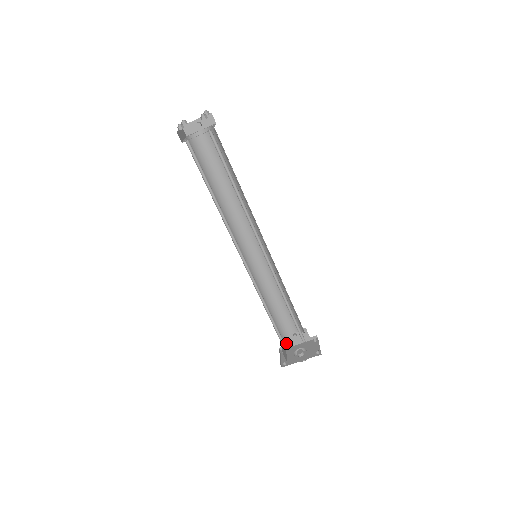
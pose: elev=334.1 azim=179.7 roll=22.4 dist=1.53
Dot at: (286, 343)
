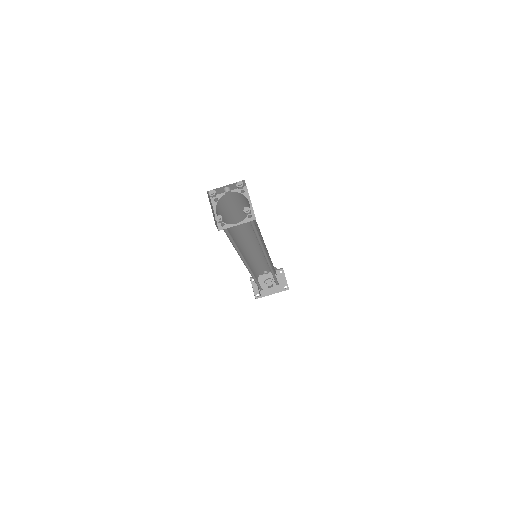
Dot at: occluded
